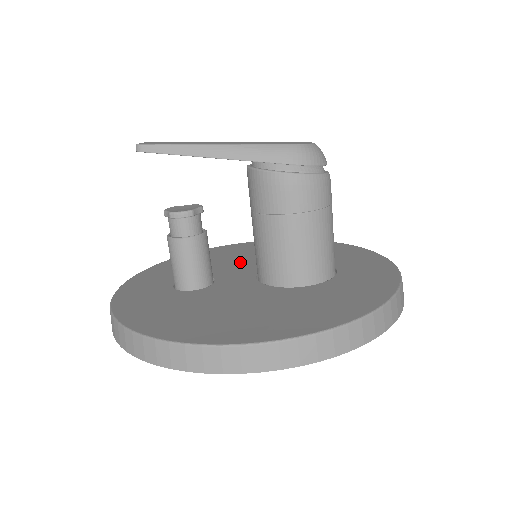
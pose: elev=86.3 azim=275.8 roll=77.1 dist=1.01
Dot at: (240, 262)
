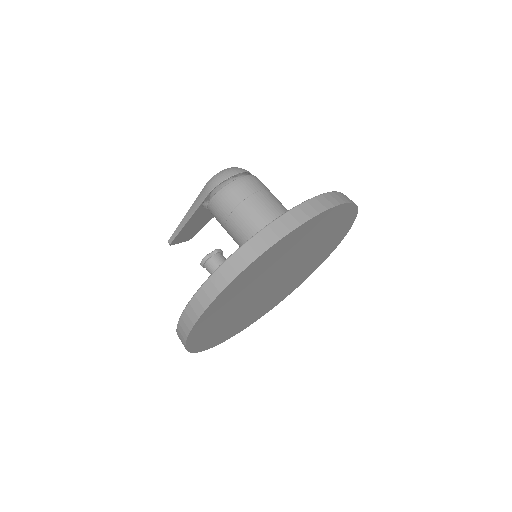
Dot at: occluded
